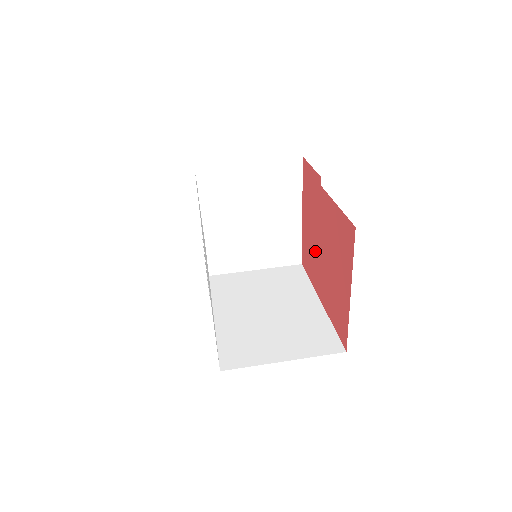
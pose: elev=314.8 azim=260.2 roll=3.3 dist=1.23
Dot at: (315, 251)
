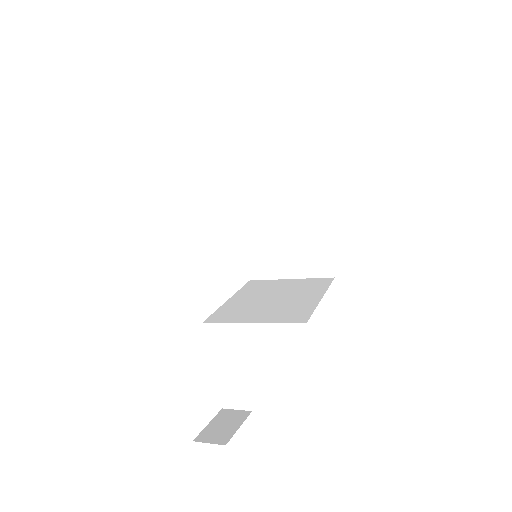
Dot at: occluded
